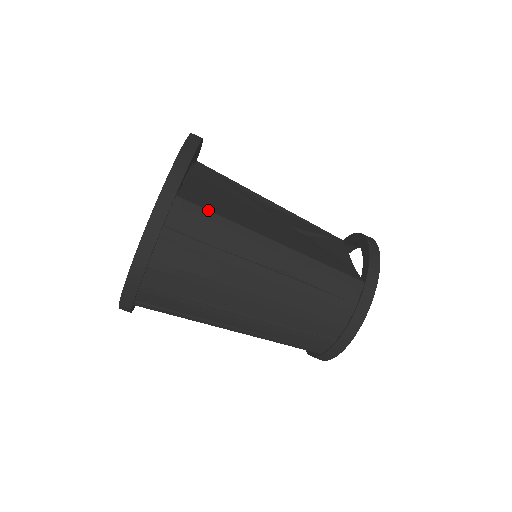
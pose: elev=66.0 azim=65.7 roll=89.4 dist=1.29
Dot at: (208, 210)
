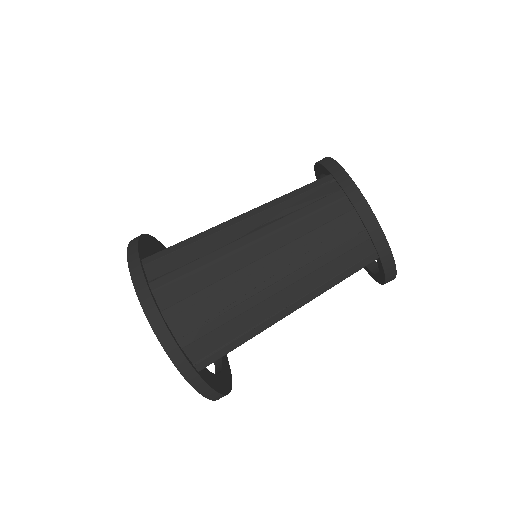
Dot at: (170, 247)
